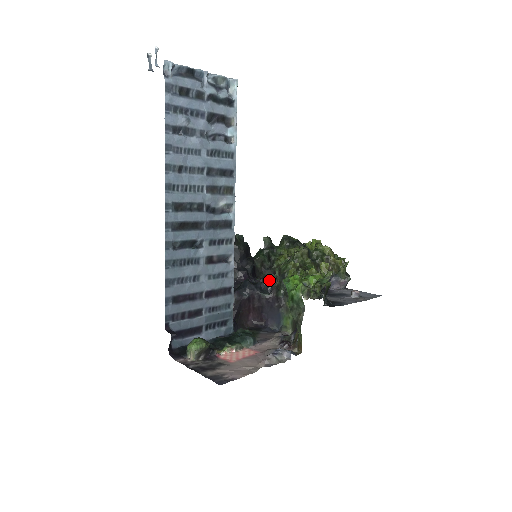
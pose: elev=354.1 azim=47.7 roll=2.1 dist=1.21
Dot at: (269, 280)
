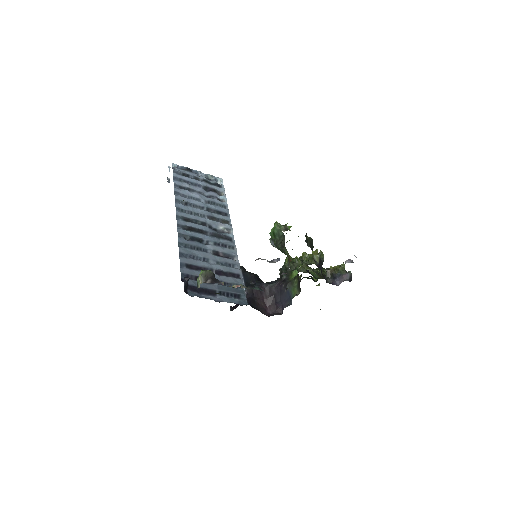
Dot at: (276, 280)
